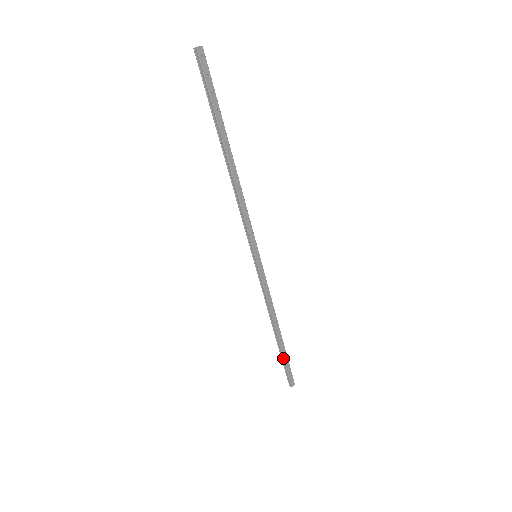
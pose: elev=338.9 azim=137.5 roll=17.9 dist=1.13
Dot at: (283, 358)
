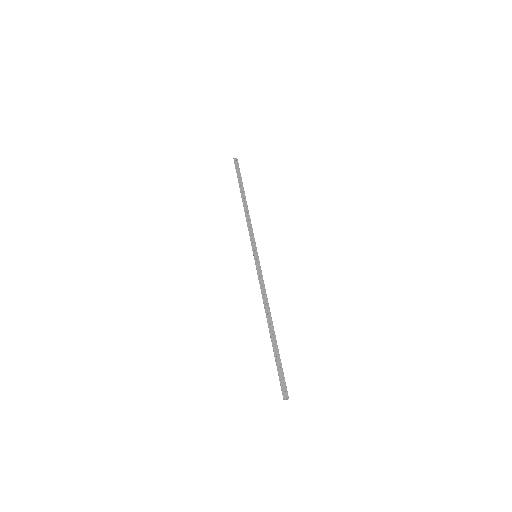
Dot at: (274, 355)
